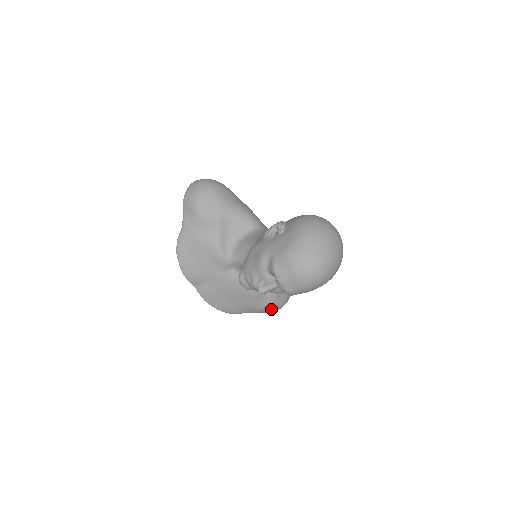
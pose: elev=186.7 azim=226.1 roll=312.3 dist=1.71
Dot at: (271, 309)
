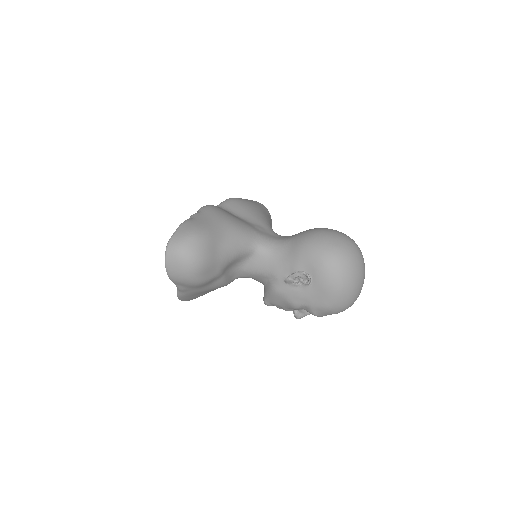
Dot at: occluded
